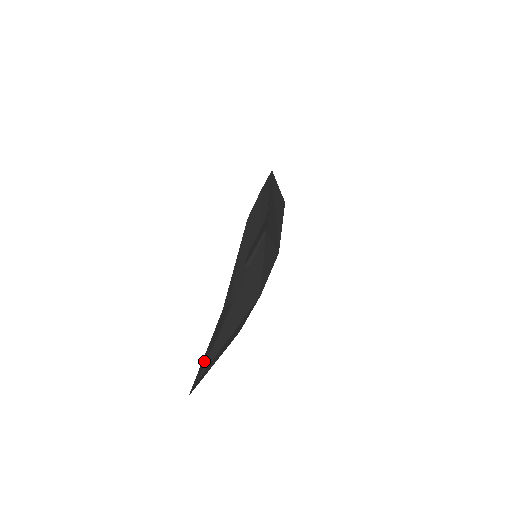
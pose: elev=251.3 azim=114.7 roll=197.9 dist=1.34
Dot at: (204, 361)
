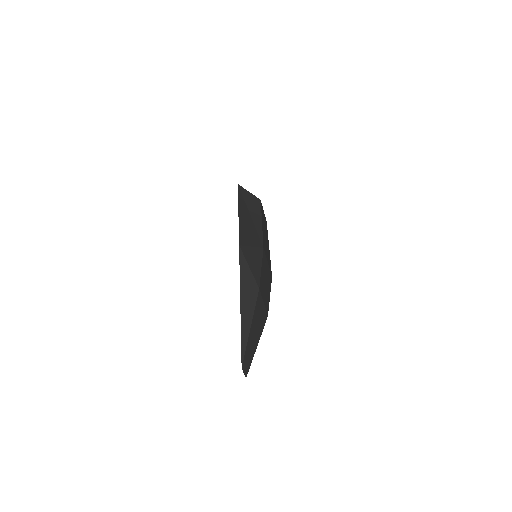
Dot at: occluded
